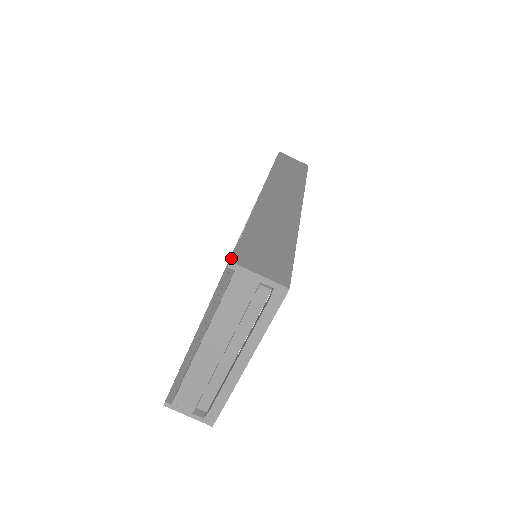
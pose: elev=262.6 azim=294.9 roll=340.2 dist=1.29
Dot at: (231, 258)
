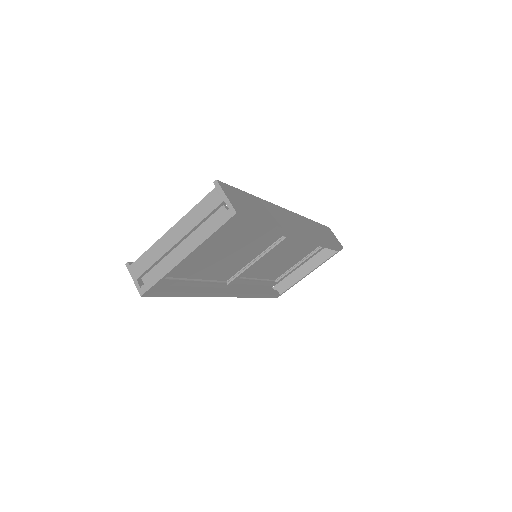
Dot at: occluded
